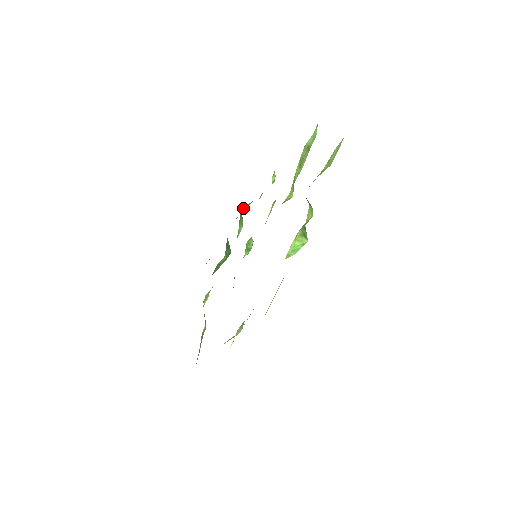
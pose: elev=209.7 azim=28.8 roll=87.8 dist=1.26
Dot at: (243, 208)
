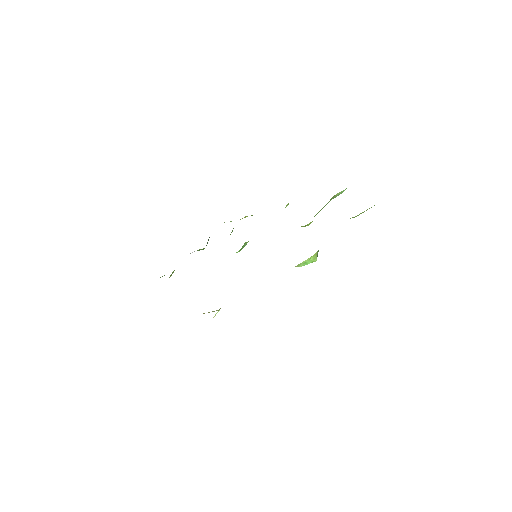
Dot at: (245, 216)
